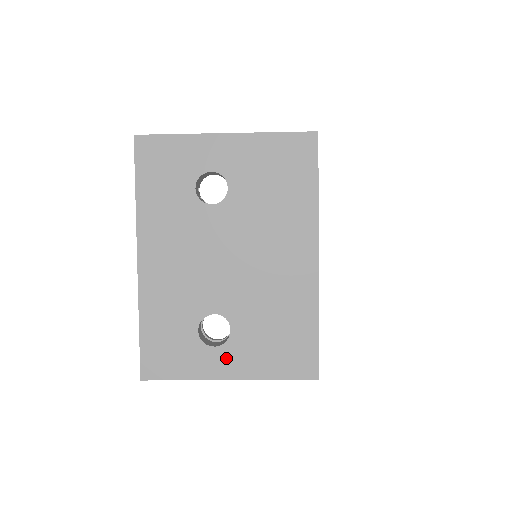
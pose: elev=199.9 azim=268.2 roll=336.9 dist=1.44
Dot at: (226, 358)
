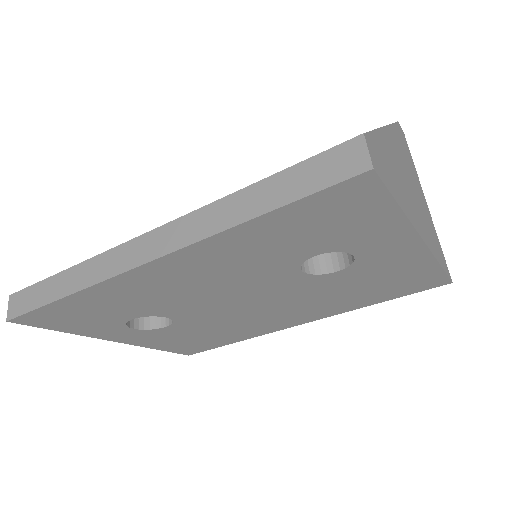
Dot at: (133, 335)
